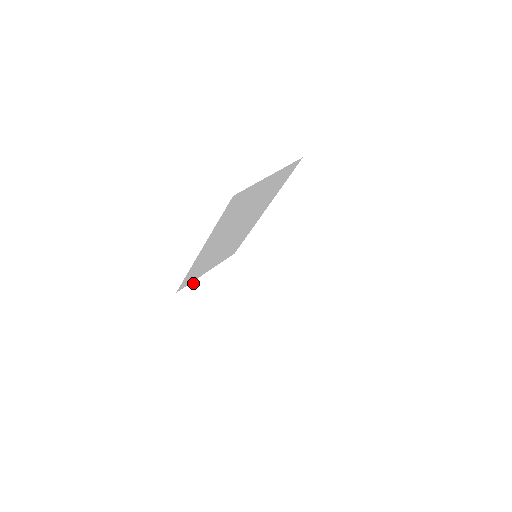
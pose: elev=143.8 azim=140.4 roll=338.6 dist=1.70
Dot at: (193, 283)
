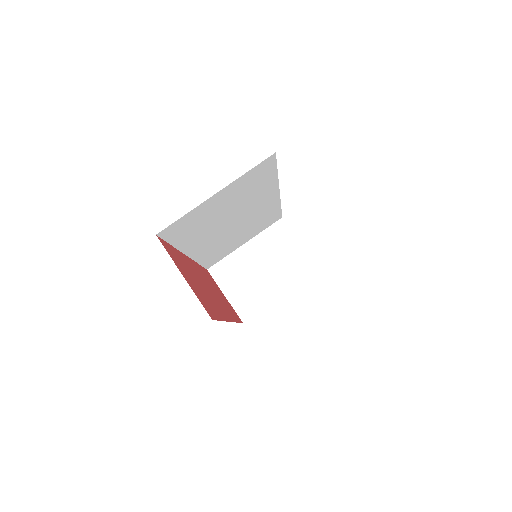
Dot at: (227, 257)
